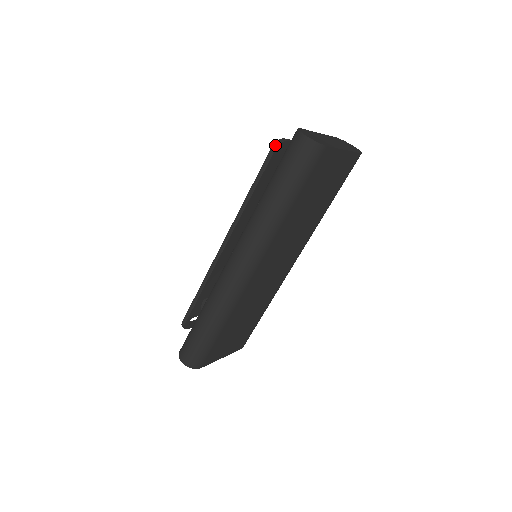
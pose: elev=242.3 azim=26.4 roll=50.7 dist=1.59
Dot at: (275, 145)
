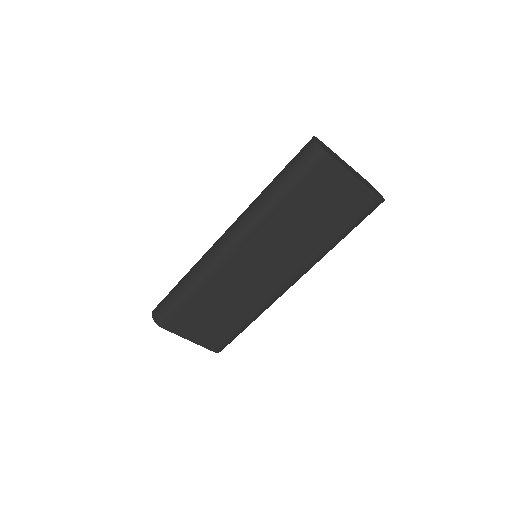
Dot at: occluded
